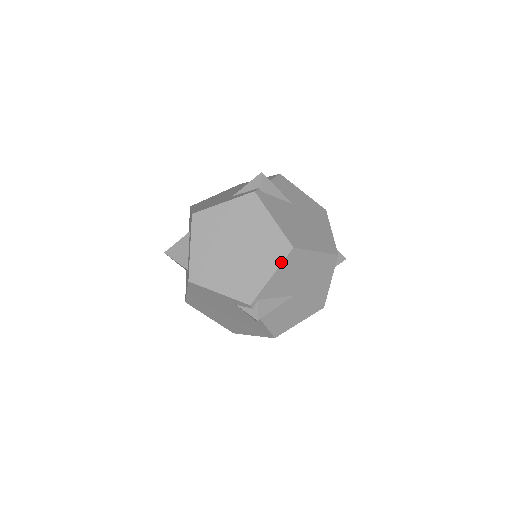
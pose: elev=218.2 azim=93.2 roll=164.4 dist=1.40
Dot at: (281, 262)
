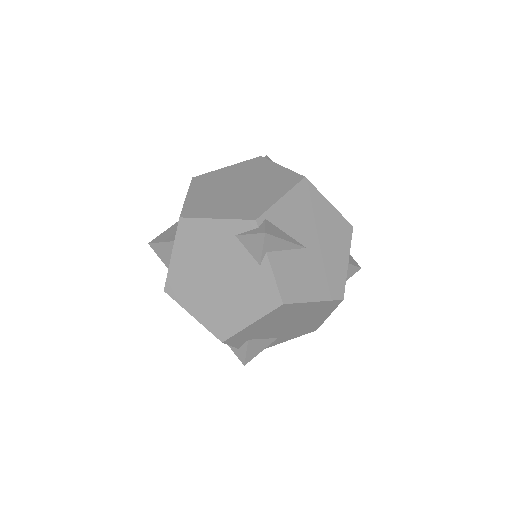
Dot at: (292, 187)
